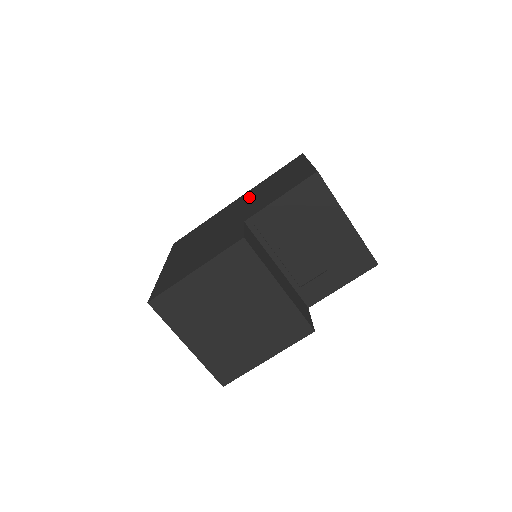
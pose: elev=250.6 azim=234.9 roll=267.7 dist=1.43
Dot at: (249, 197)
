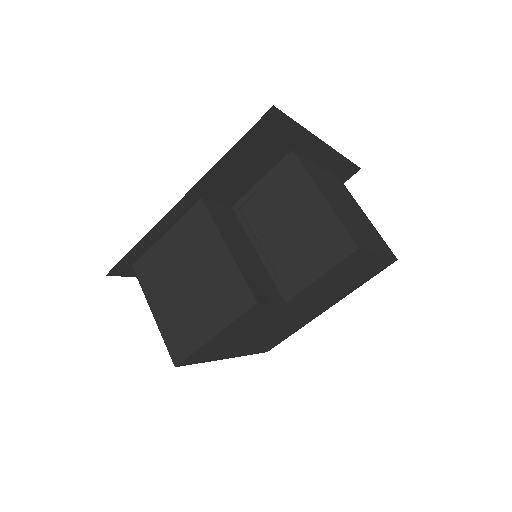
Dot at: occluded
